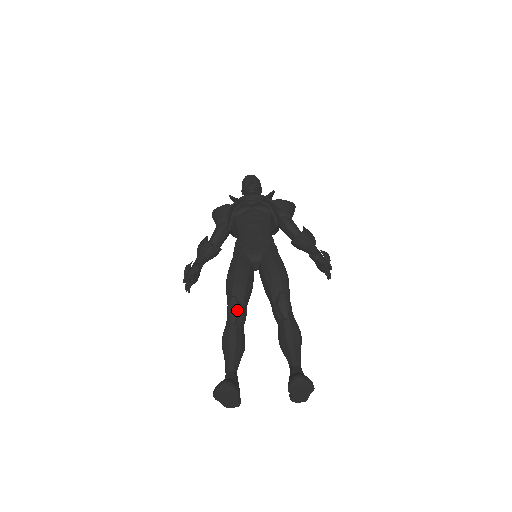
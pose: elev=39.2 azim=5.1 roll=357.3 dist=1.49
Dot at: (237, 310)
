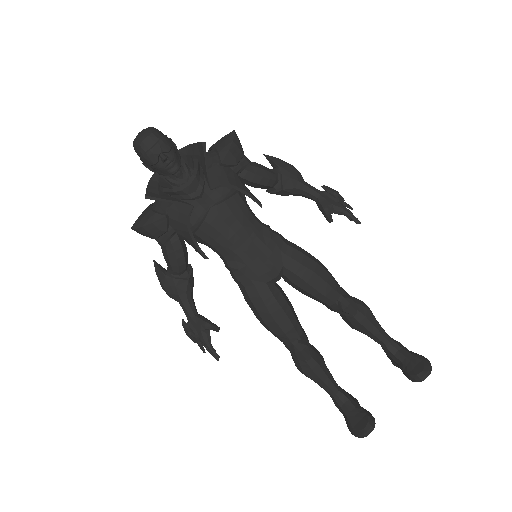
Dot at: (307, 349)
